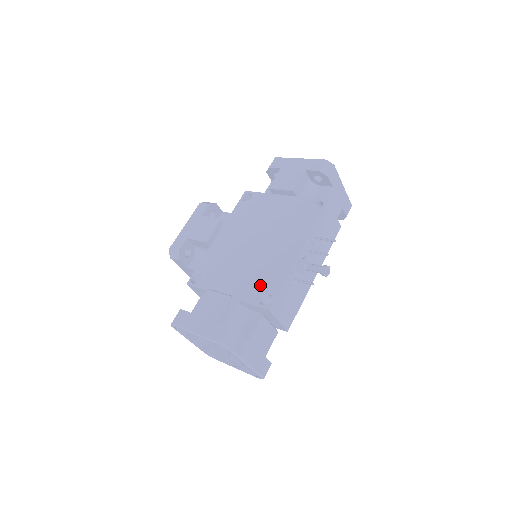
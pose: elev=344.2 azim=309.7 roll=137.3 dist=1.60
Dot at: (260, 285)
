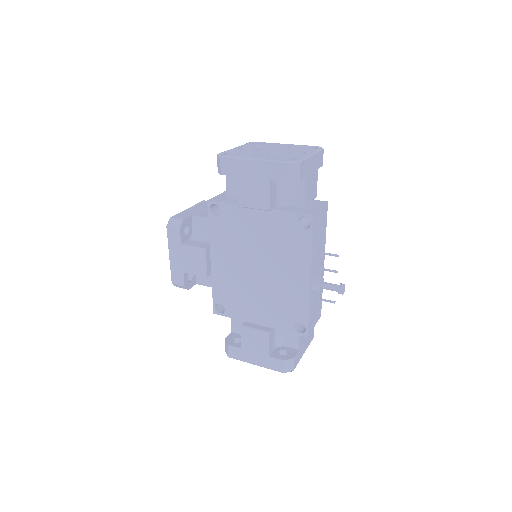
Dot at: (287, 315)
